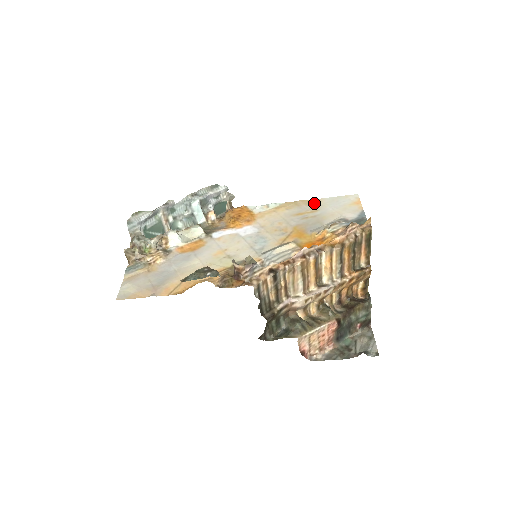
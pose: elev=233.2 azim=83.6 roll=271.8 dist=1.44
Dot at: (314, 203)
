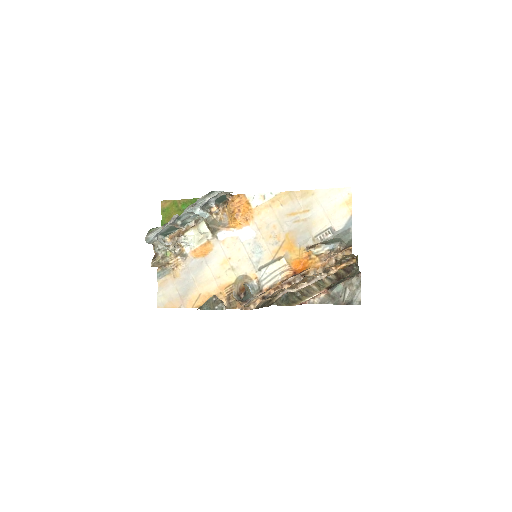
Dot at: (307, 197)
